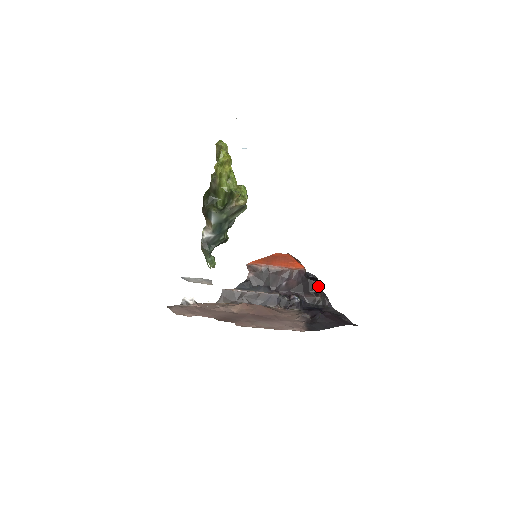
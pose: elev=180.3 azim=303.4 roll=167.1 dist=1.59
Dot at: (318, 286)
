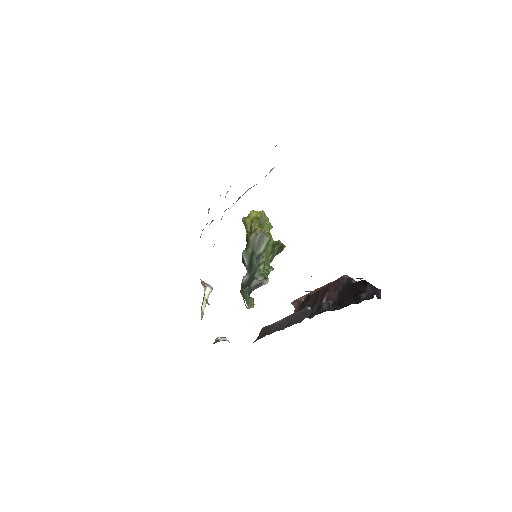
Dot at: (363, 285)
